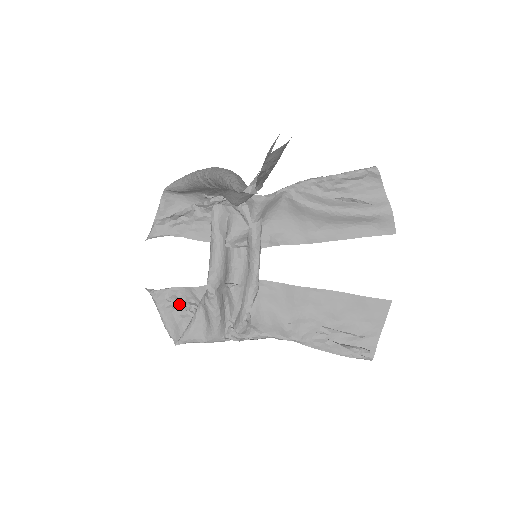
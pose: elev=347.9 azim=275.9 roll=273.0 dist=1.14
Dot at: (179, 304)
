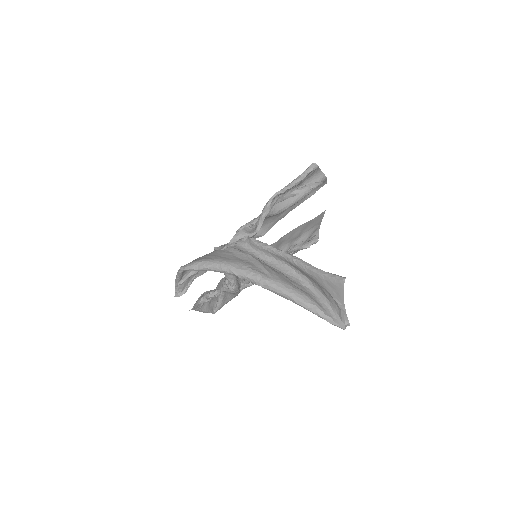
Dot at: (207, 298)
